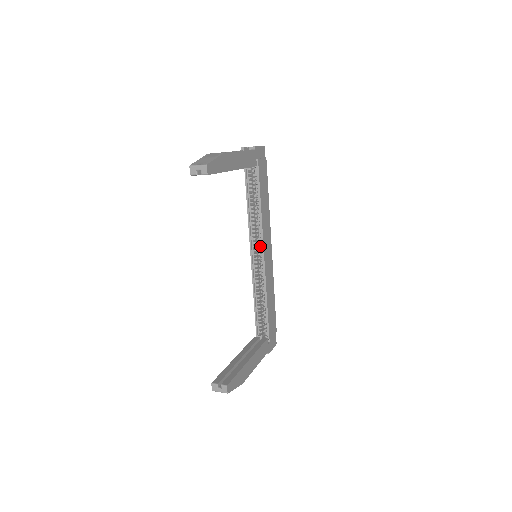
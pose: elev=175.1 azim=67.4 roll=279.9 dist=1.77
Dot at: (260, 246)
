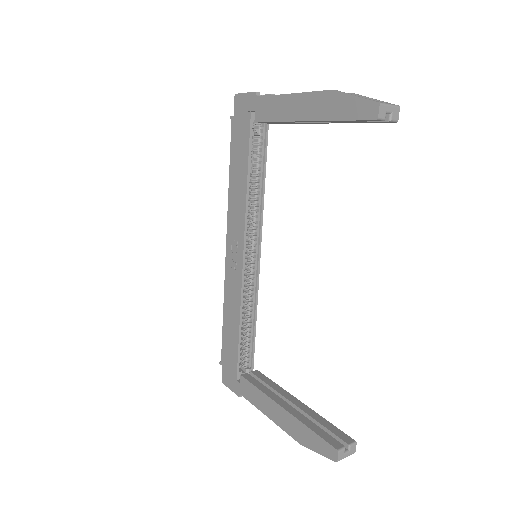
Dot at: (255, 241)
